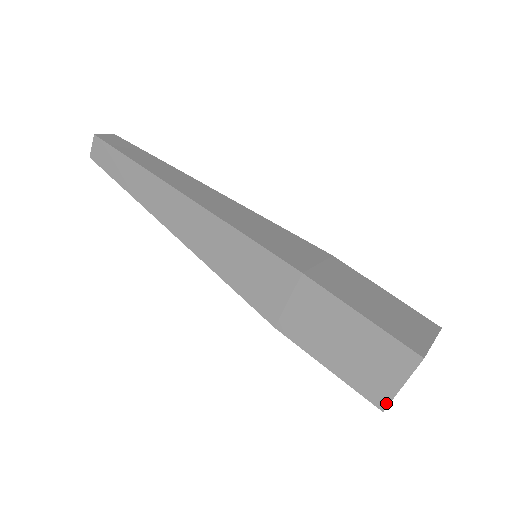
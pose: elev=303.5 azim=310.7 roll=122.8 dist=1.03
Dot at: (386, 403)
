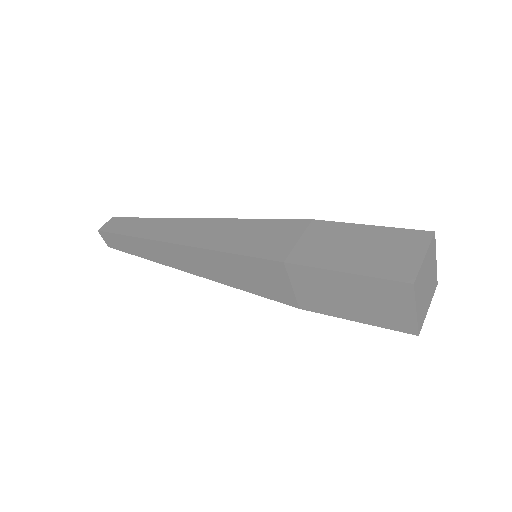
Dot at: (414, 275)
